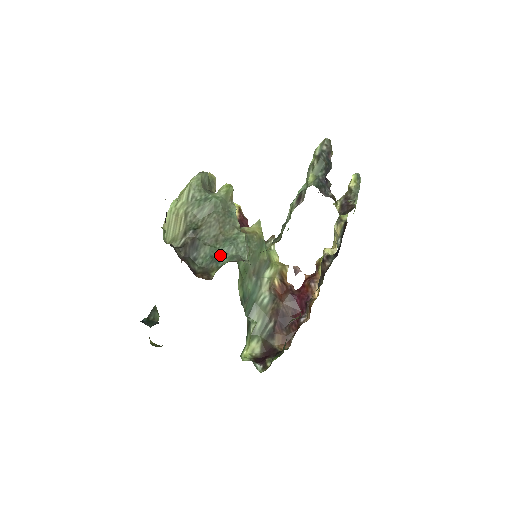
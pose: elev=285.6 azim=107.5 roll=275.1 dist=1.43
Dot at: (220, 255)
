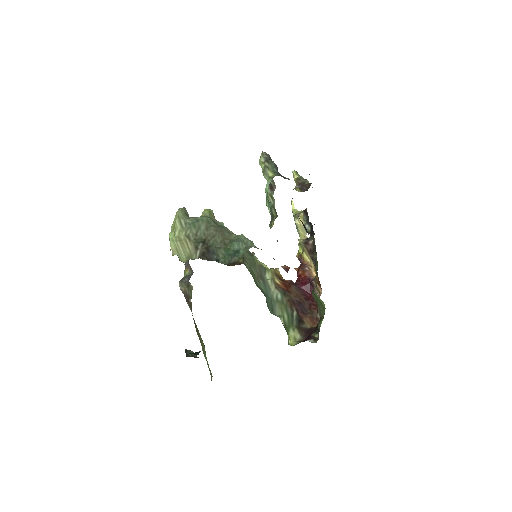
Dot at: (235, 251)
